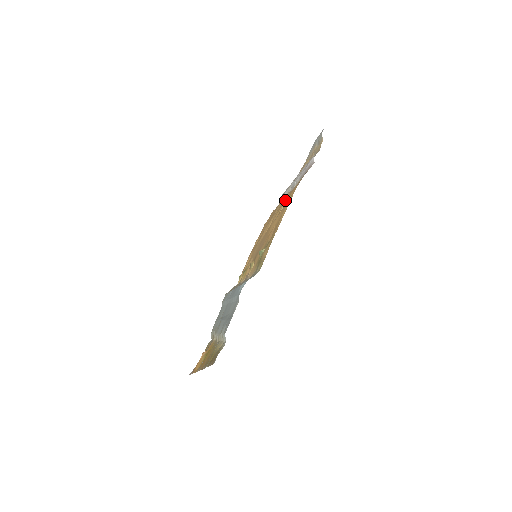
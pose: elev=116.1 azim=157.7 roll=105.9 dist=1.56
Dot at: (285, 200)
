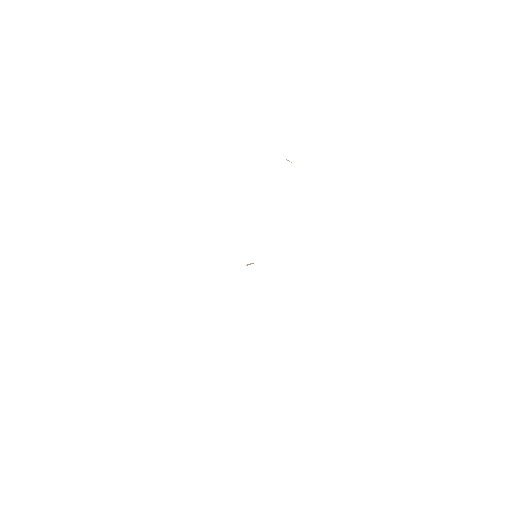
Dot at: occluded
